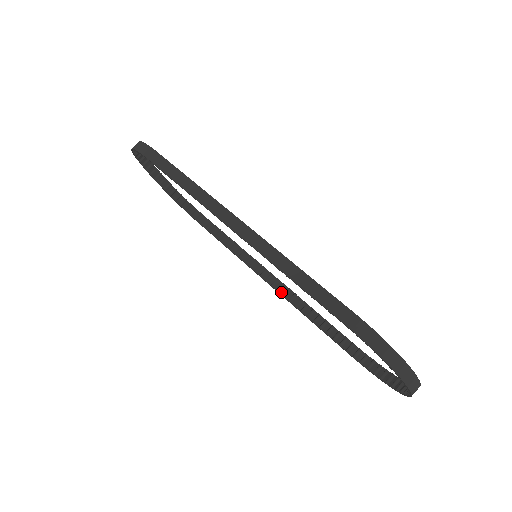
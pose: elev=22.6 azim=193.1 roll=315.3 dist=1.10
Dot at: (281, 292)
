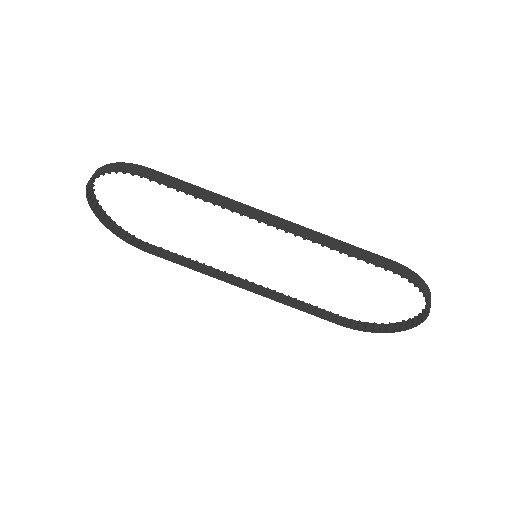
Dot at: (261, 293)
